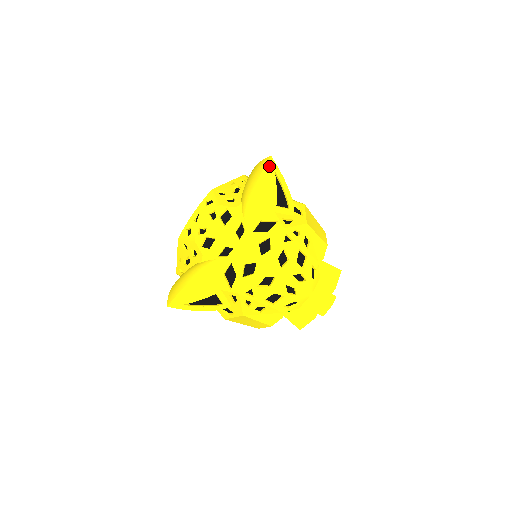
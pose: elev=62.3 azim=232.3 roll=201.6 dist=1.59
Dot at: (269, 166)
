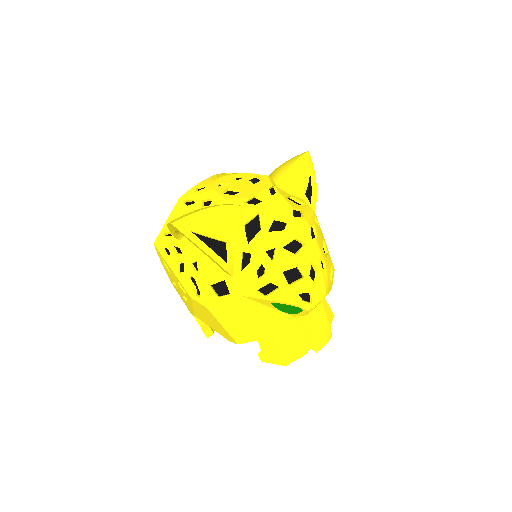
Dot at: (307, 156)
